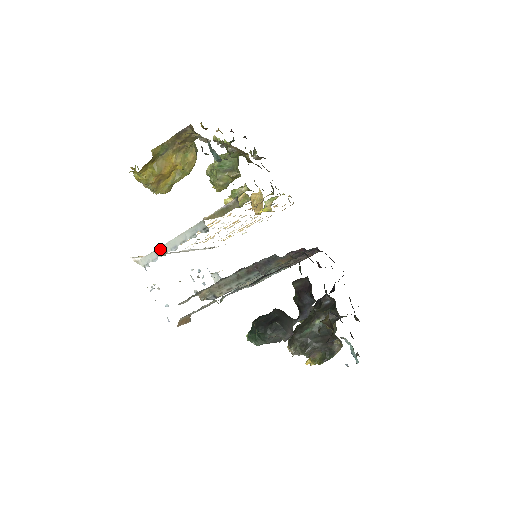
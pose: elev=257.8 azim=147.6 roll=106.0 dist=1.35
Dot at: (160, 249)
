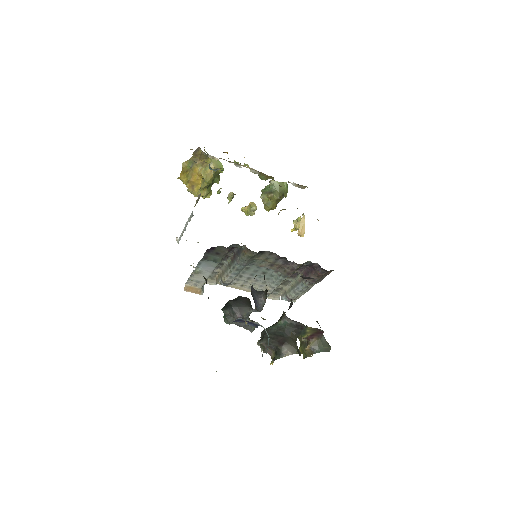
Dot at: (183, 231)
